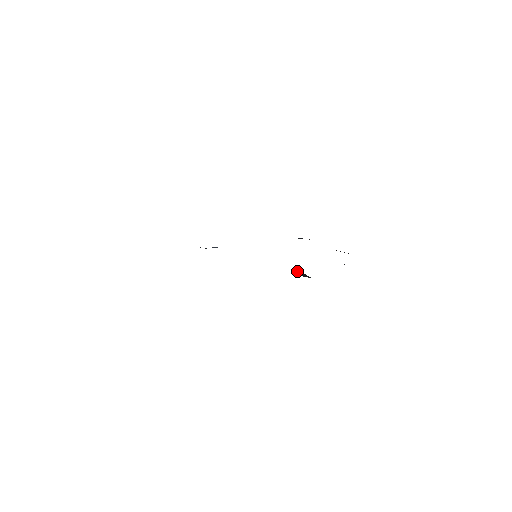
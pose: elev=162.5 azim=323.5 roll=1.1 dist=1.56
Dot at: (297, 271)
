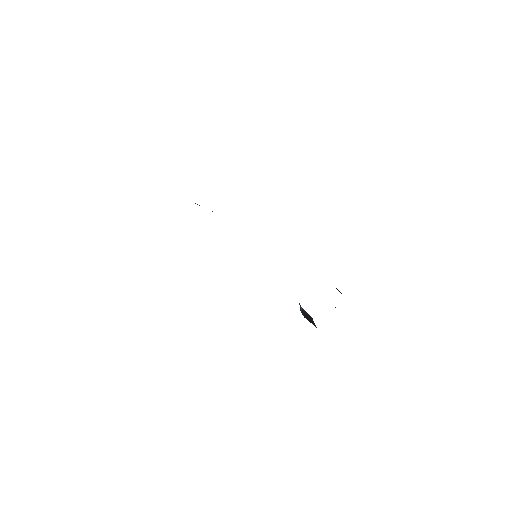
Dot at: (304, 311)
